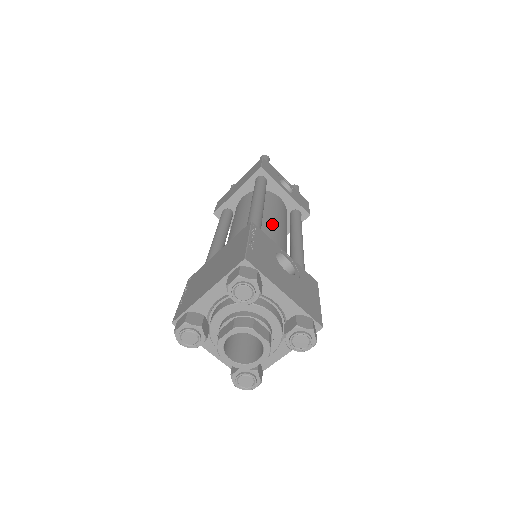
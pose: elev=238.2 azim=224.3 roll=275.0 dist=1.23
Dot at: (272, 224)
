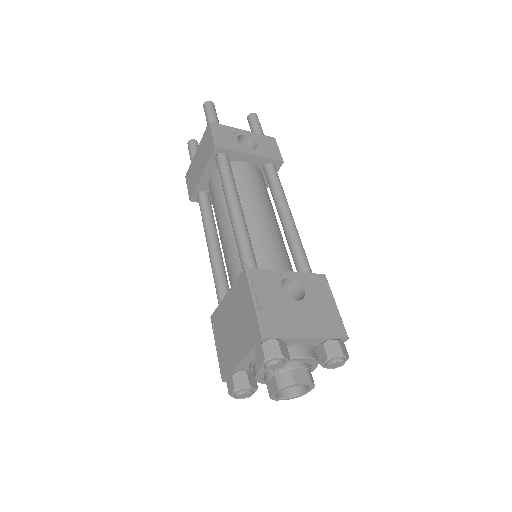
Dot at: (257, 222)
